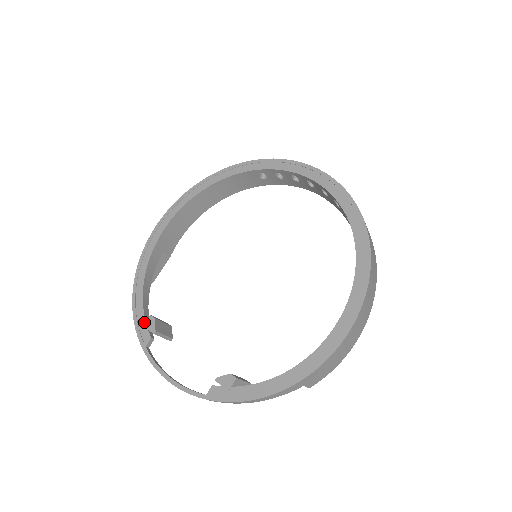
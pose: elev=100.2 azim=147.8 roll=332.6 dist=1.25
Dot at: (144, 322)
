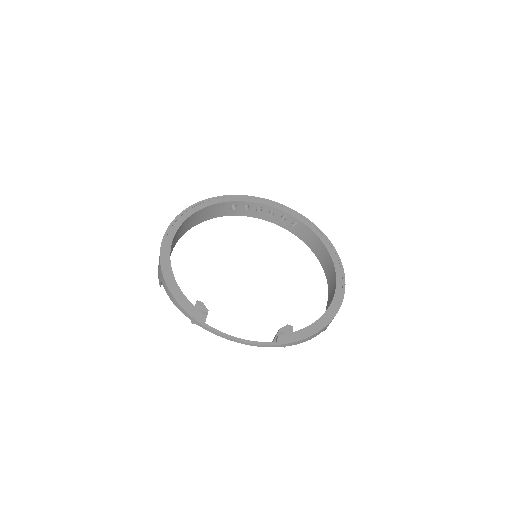
Dot at: (193, 306)
